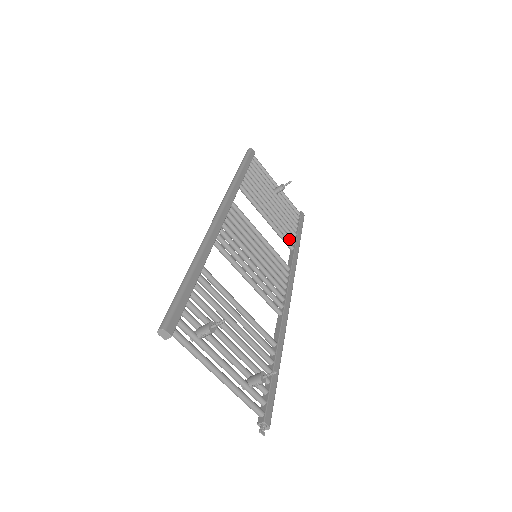
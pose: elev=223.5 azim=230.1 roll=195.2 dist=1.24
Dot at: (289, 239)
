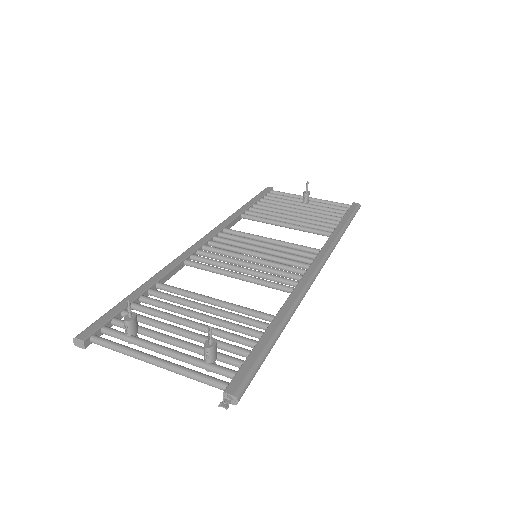
Dot at: (325, 229)
